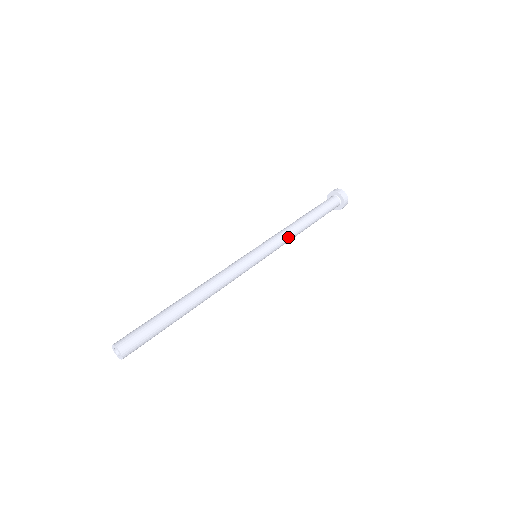
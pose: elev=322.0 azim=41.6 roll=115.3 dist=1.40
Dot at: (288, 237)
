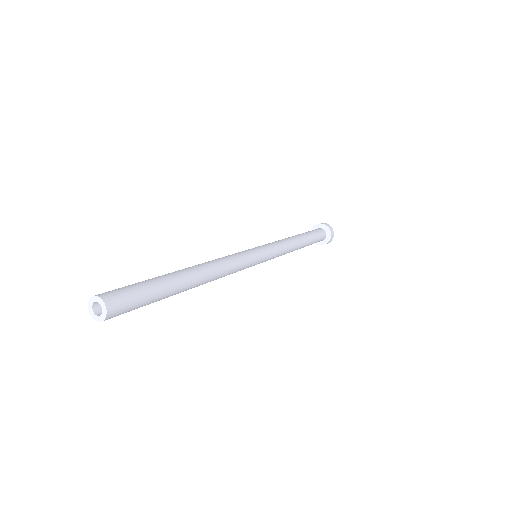
Dot at: (285, 252)
